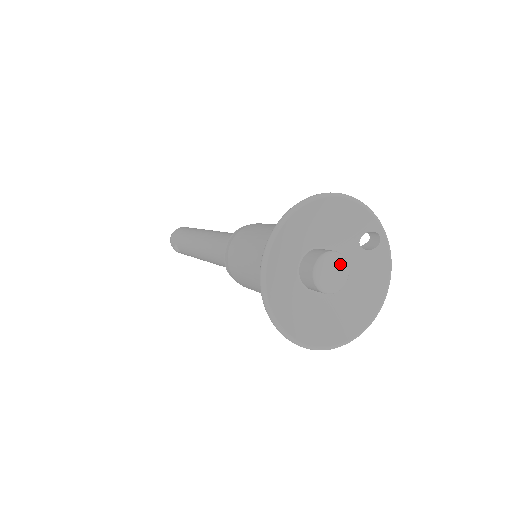
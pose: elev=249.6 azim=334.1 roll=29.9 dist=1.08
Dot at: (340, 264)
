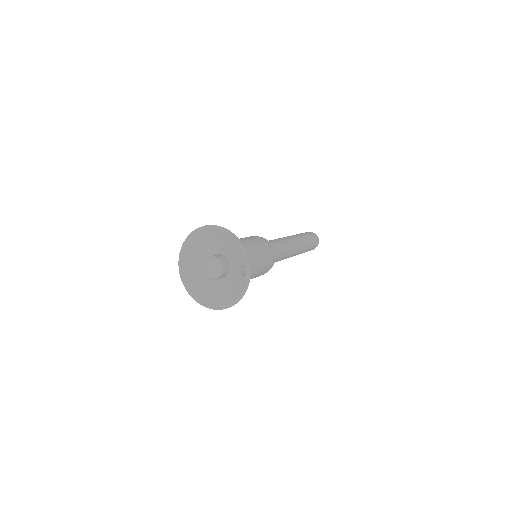
Dot at: (218, 267)
